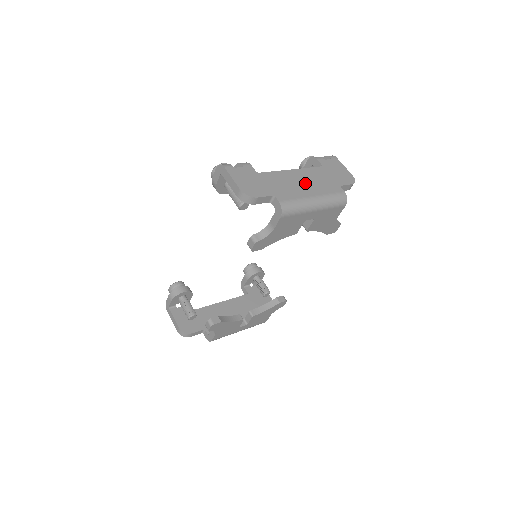
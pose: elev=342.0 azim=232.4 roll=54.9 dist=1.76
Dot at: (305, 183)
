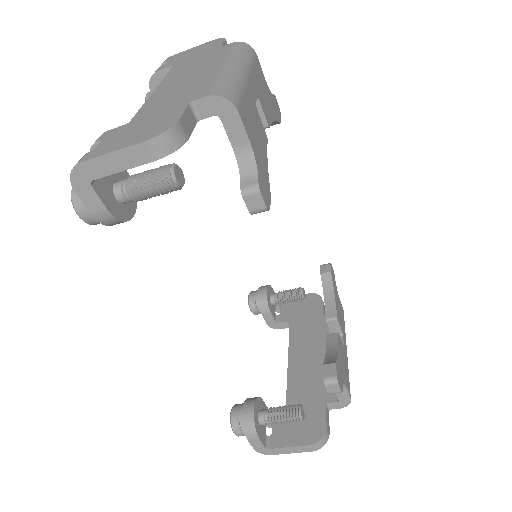
Dot at: (190, 75)
